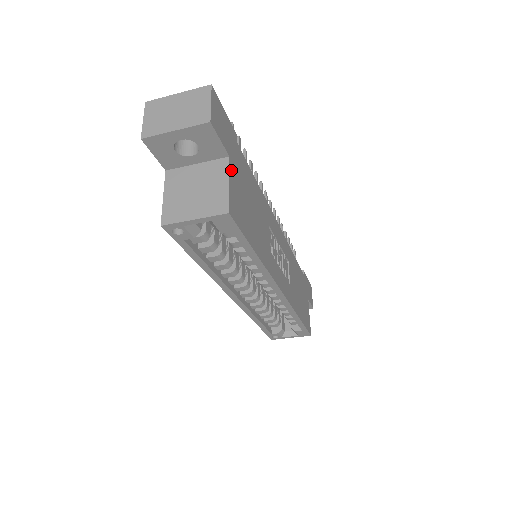
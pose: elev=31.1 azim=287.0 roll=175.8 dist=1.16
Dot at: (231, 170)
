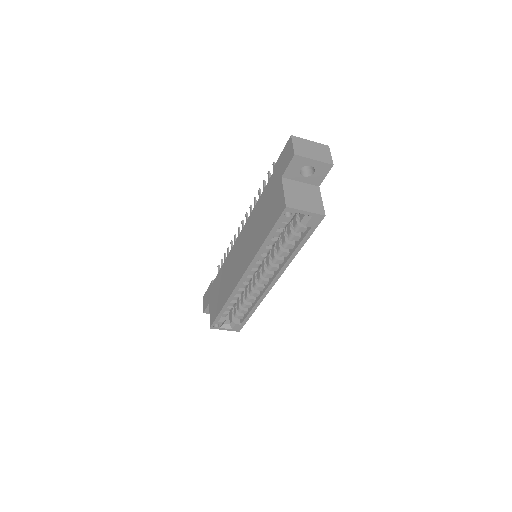
Dot at: (319, 194)
